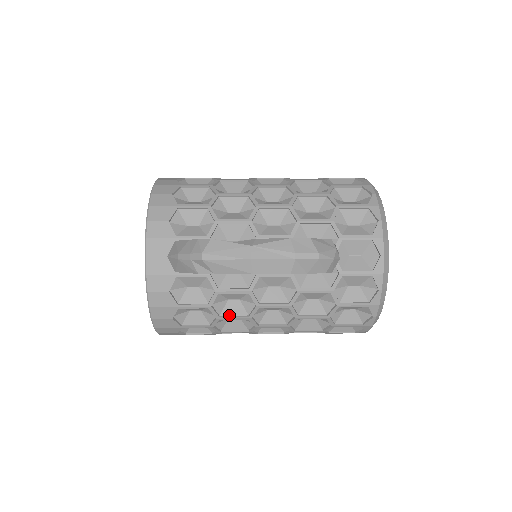
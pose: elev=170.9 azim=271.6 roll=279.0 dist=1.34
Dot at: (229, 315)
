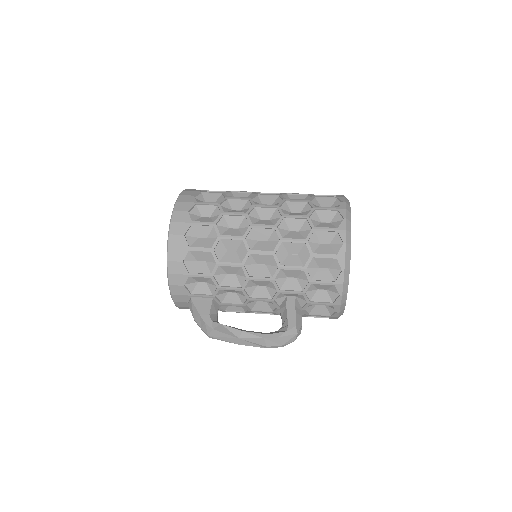
Dot at: occluded
